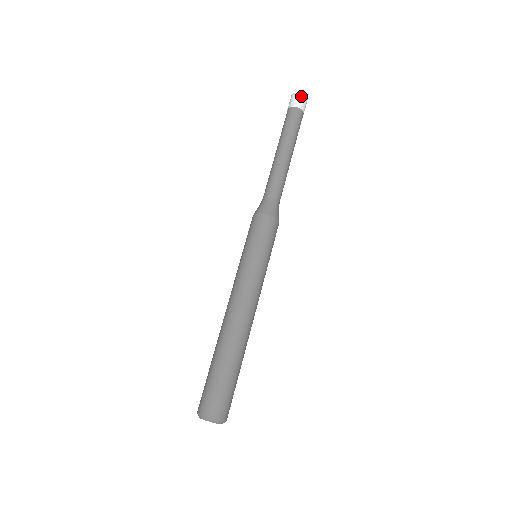
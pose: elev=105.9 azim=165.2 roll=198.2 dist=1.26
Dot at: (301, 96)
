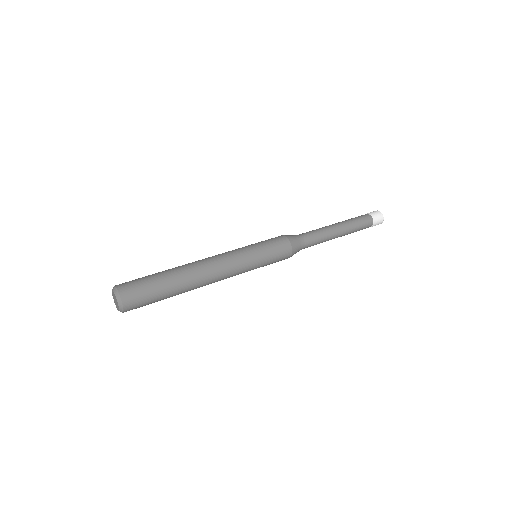
Dot at: (381, 215)
